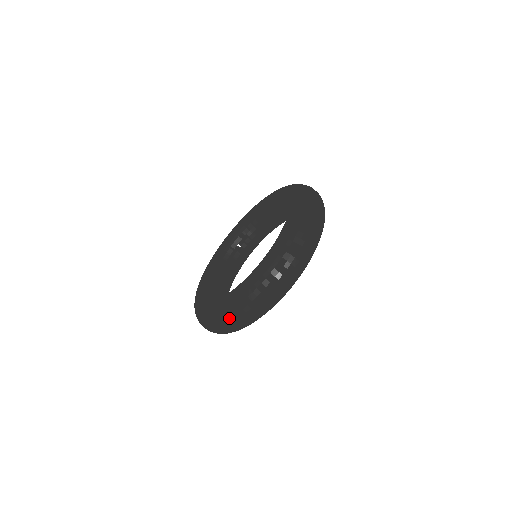
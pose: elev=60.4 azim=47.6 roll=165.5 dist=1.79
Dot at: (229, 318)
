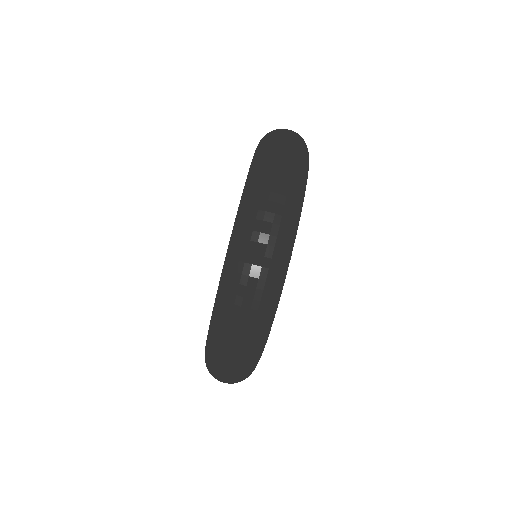
Dot at: (216, 371)
